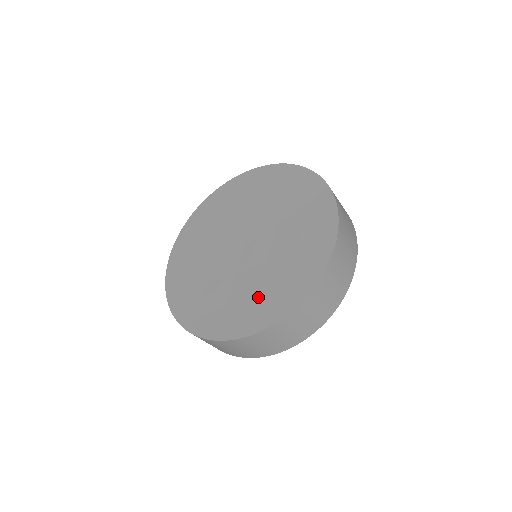
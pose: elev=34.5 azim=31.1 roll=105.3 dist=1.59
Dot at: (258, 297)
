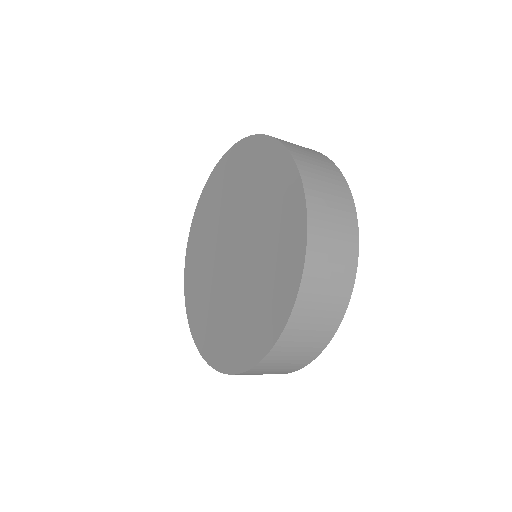
Dot at: (244, 326)
